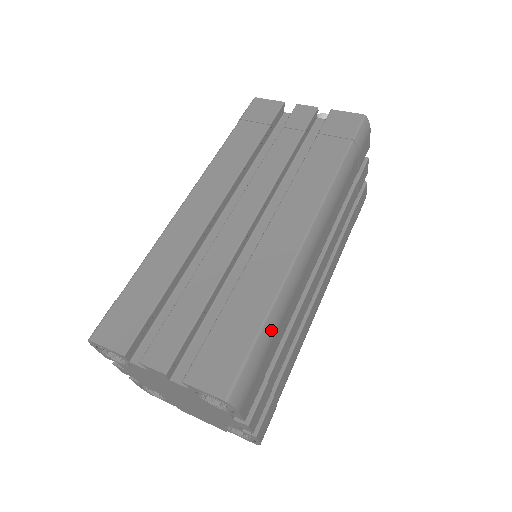
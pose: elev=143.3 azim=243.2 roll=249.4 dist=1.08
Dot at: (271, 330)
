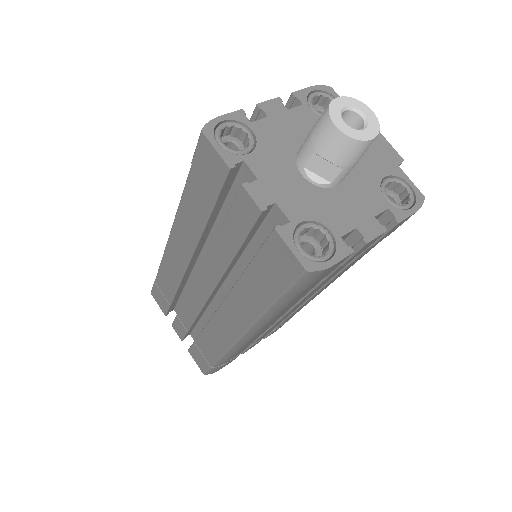
Dot at: (225, 360)
